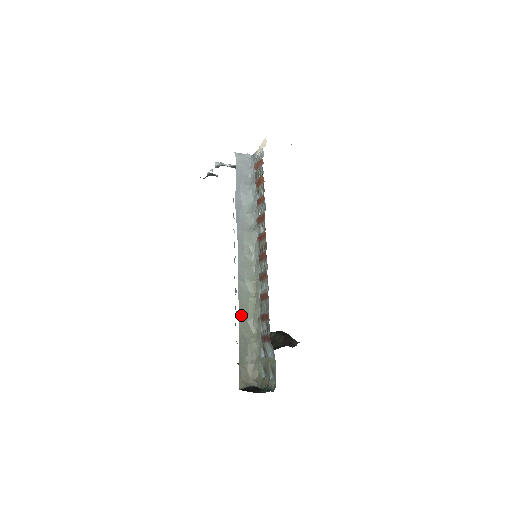
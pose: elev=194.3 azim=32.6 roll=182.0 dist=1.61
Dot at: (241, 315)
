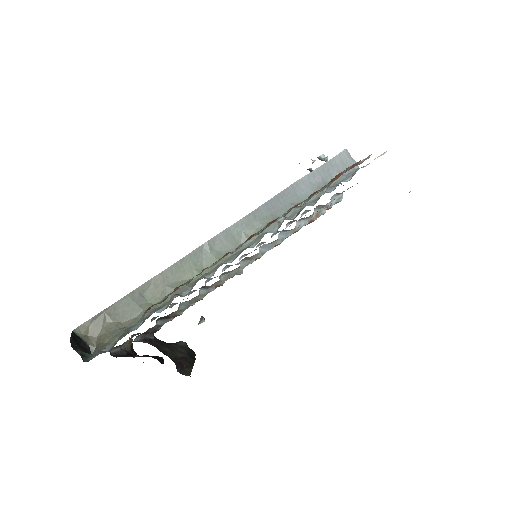
Dot at: (168, 272)
